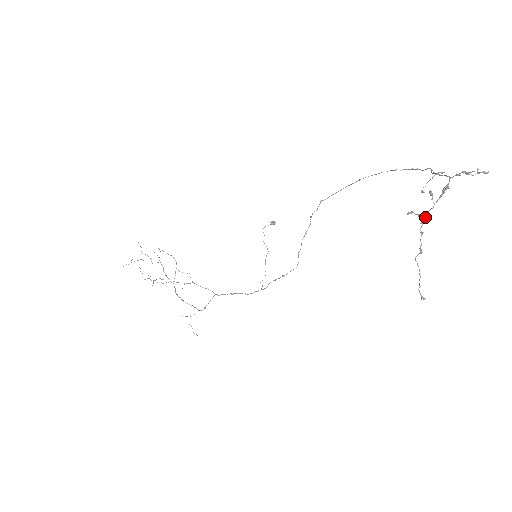
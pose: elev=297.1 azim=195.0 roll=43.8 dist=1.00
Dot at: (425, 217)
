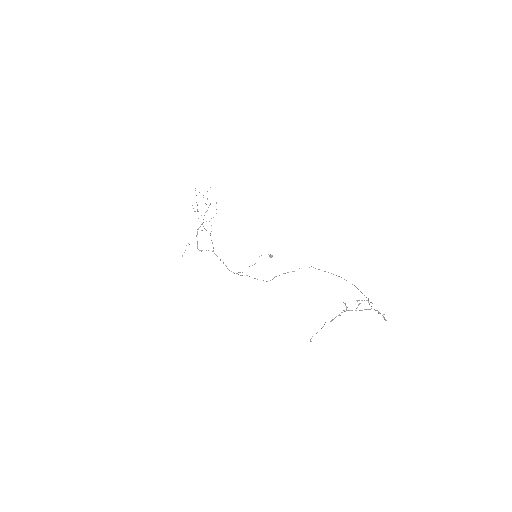
Dot at: occluded
